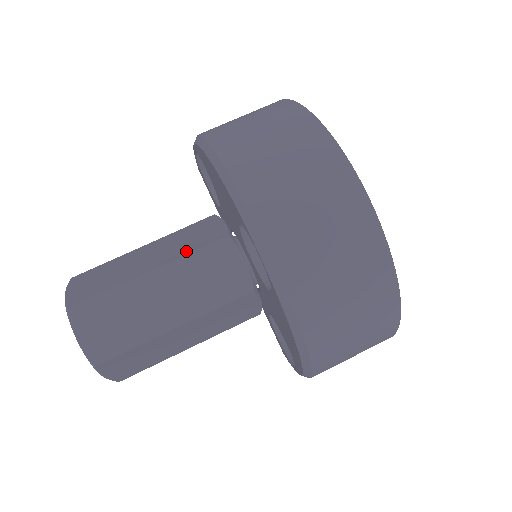
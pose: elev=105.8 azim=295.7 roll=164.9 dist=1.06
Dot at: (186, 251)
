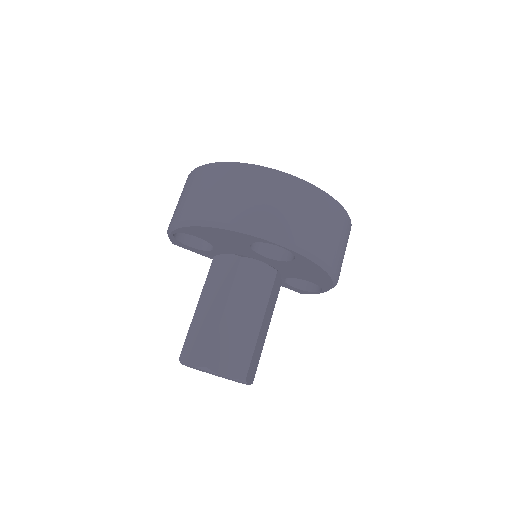
Dot at: (229, 284)
